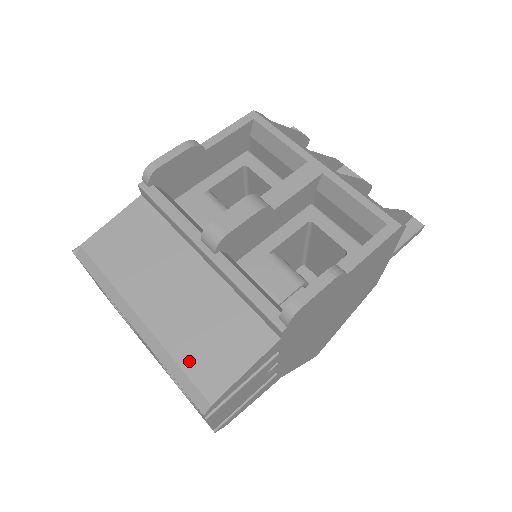
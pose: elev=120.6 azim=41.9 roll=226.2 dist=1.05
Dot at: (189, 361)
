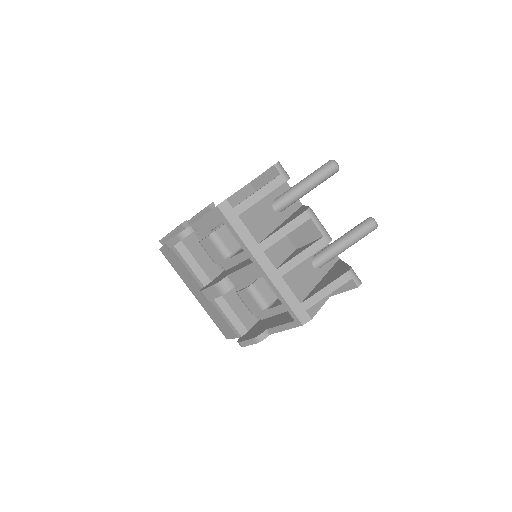
Dot at: (216, 322)
